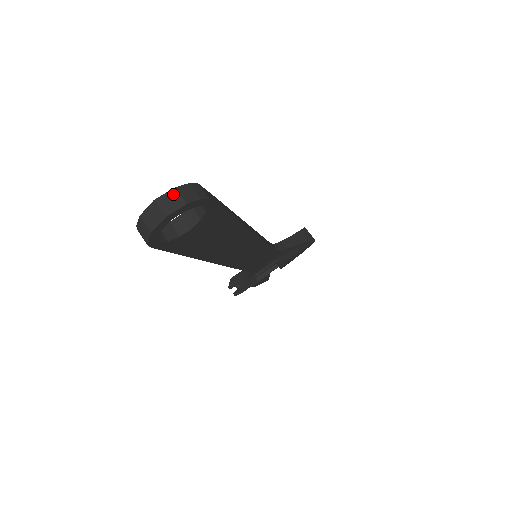
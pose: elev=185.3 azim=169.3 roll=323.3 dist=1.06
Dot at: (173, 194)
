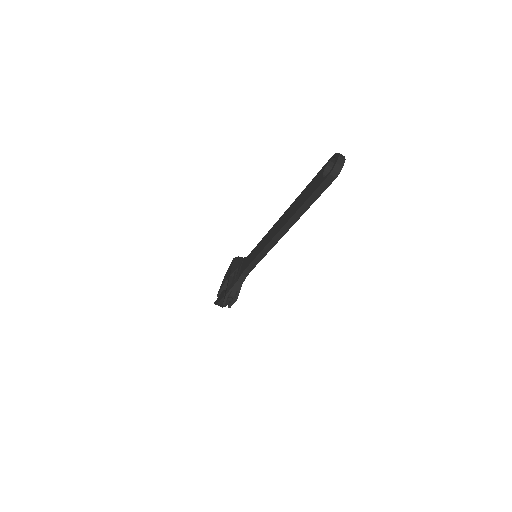
Dot at: (340, 154)
